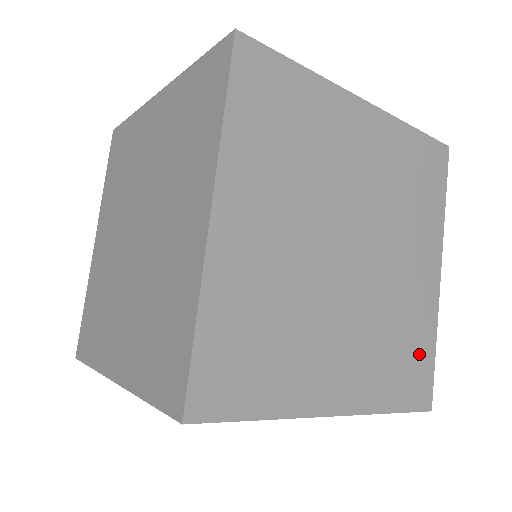
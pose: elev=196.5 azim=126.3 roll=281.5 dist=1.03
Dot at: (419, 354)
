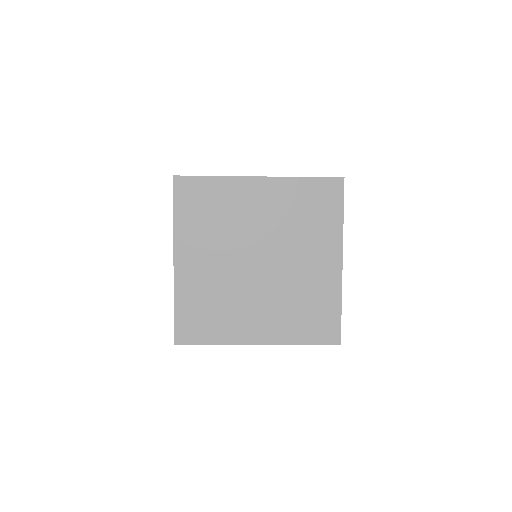
Dot at: (325, 312)
